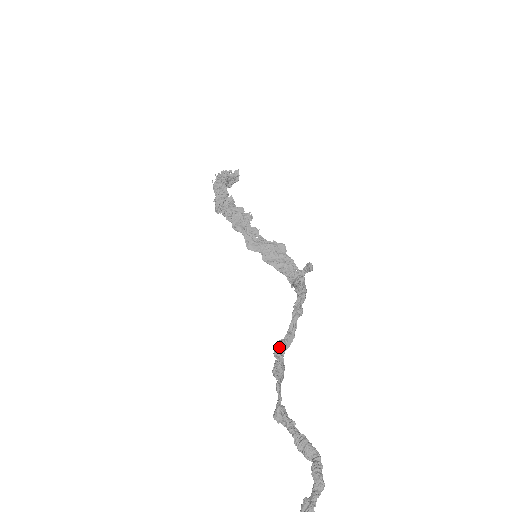
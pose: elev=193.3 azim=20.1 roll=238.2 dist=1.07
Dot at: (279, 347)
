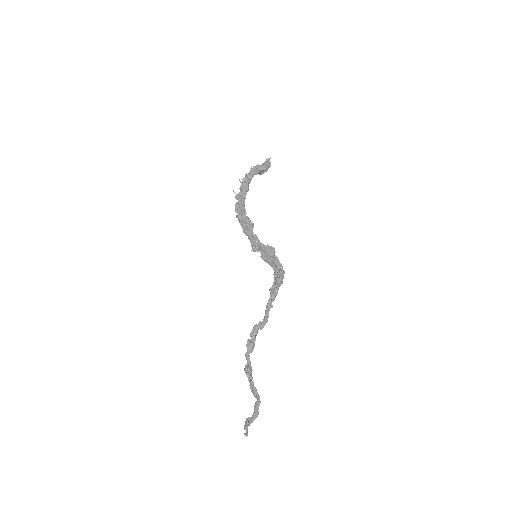
Dot at: (254, 330)
